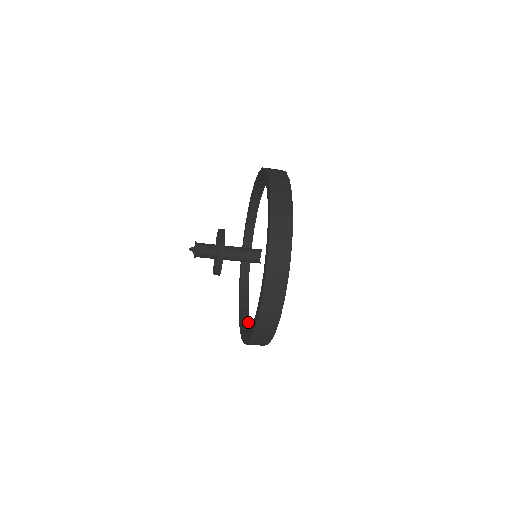
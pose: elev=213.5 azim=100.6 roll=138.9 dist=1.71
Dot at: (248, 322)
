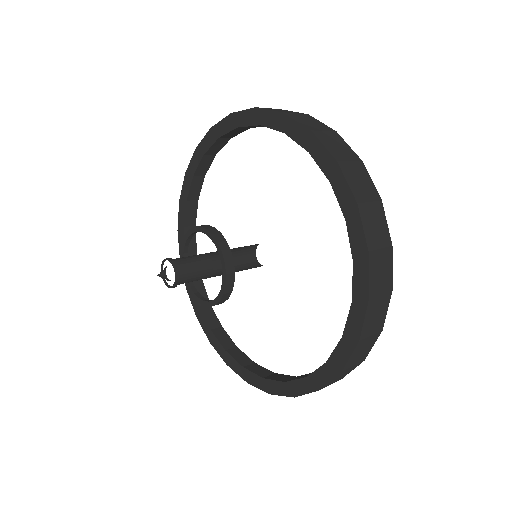
Dot at: occluded
